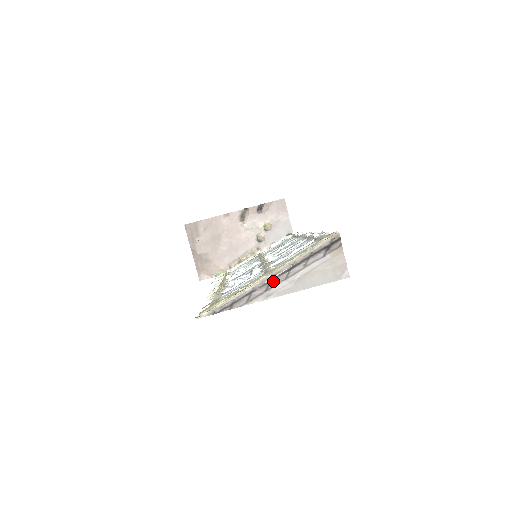
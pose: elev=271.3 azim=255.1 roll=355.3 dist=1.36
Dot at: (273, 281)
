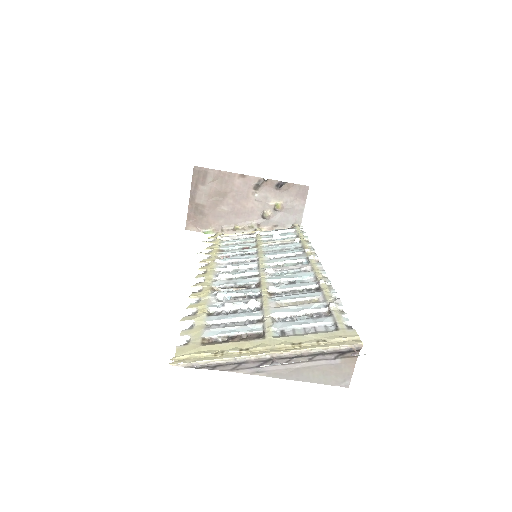
Dot at: (270, 361)
